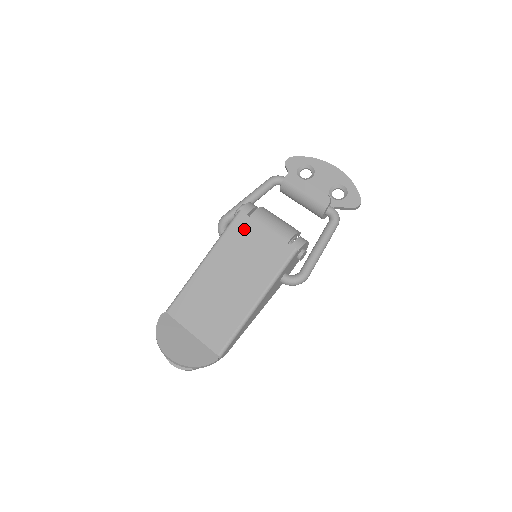
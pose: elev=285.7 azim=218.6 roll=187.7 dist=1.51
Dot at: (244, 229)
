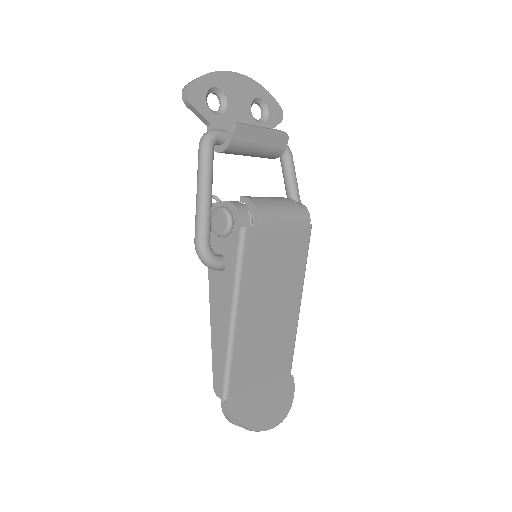
Dot at: (260, 245)
